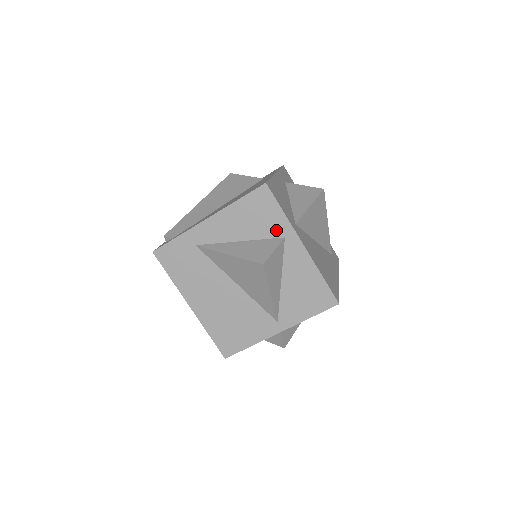
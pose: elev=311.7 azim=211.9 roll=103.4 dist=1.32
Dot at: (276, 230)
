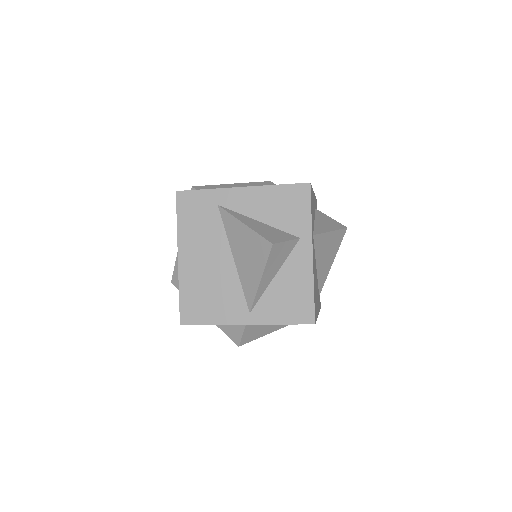
Dot at: (296, 228)
